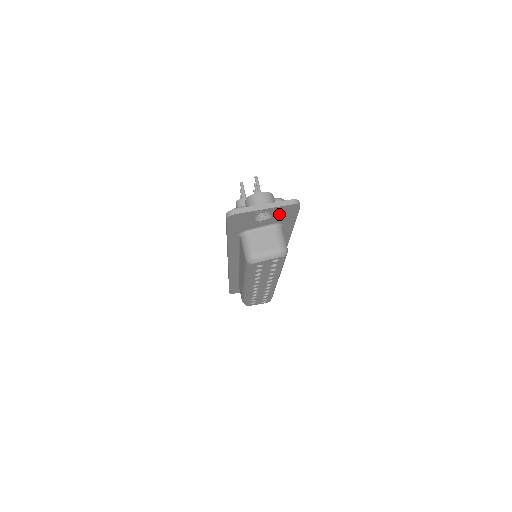
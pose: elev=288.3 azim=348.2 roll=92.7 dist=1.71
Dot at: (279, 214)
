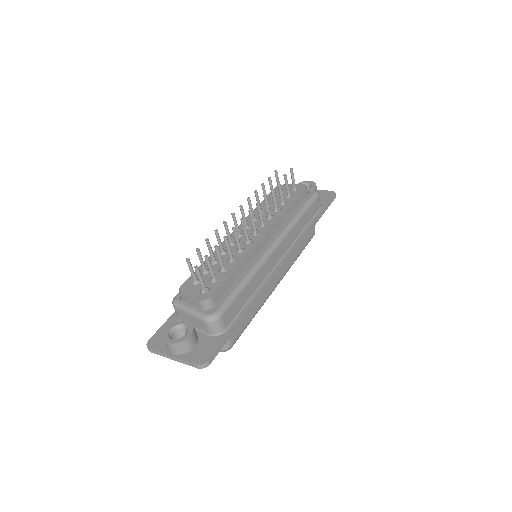
Dot at: occluded
